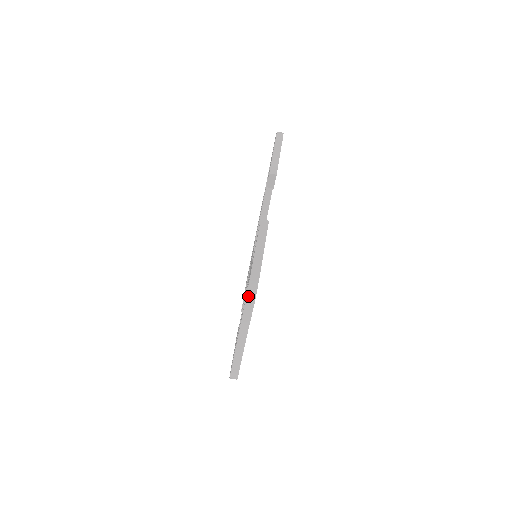
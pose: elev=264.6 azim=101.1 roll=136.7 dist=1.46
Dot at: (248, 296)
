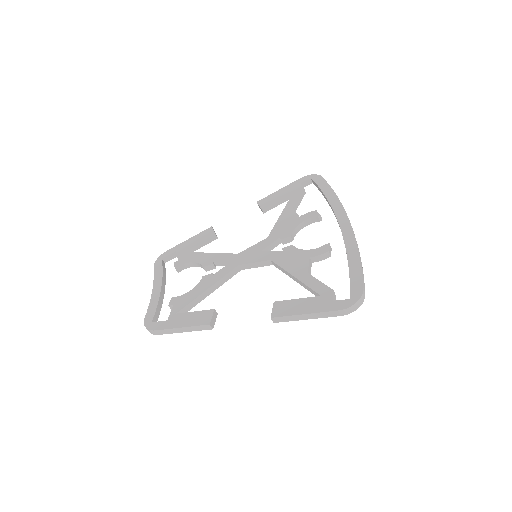
Dot at: (146, 327)
